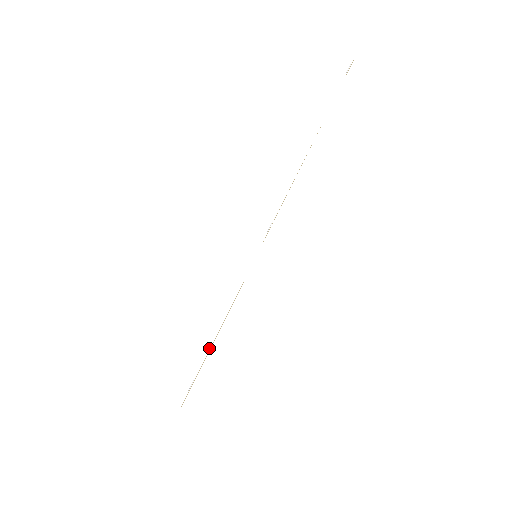
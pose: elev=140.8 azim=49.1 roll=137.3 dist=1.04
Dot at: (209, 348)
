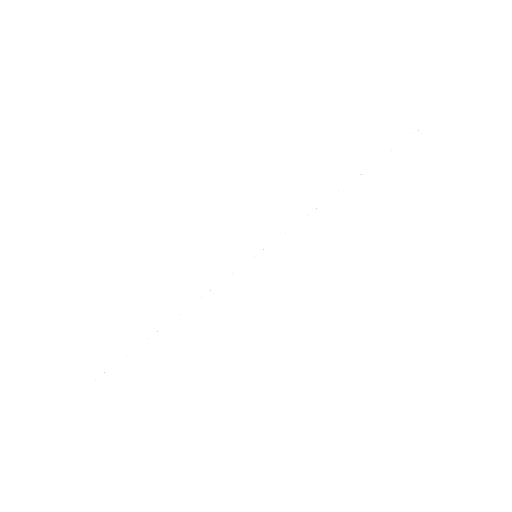
Dot at: (171, 321)
